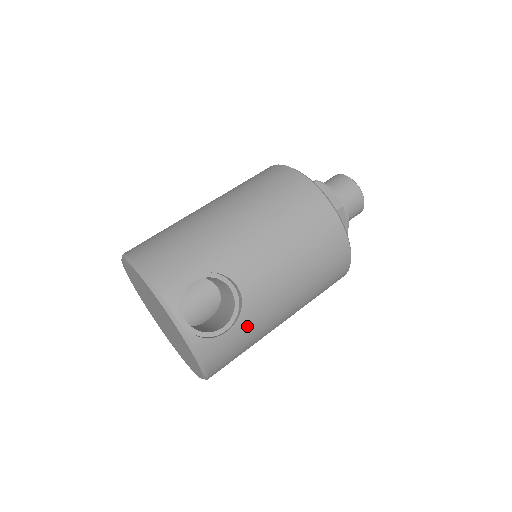
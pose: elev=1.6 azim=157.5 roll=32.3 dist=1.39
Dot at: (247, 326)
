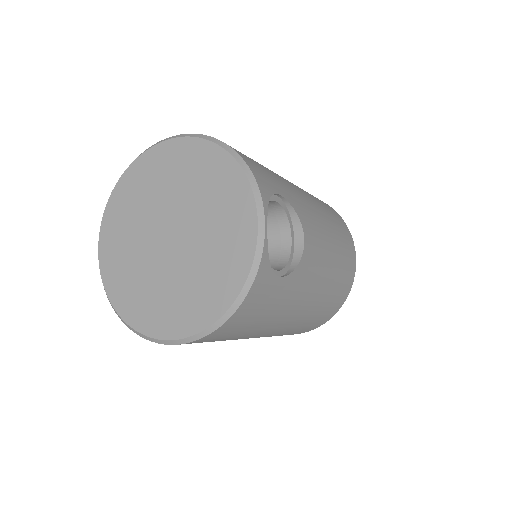
Dot at: (287, 291)
